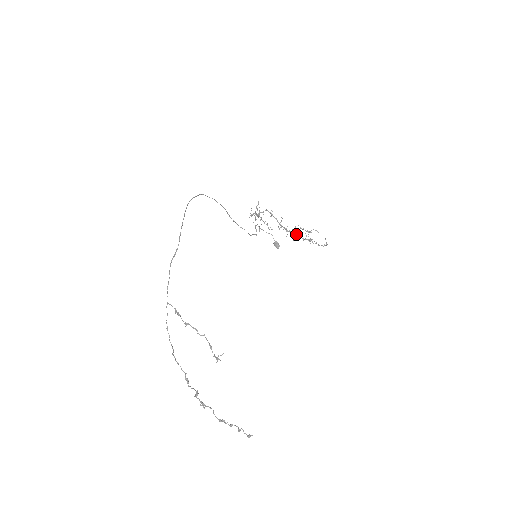
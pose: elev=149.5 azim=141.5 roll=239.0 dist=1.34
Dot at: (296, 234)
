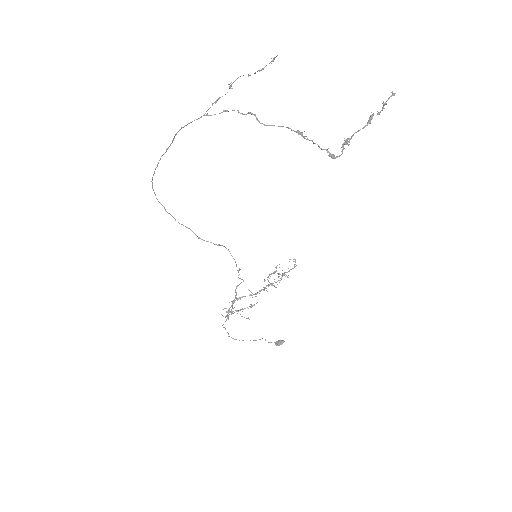
Dot at: (271, 283)
